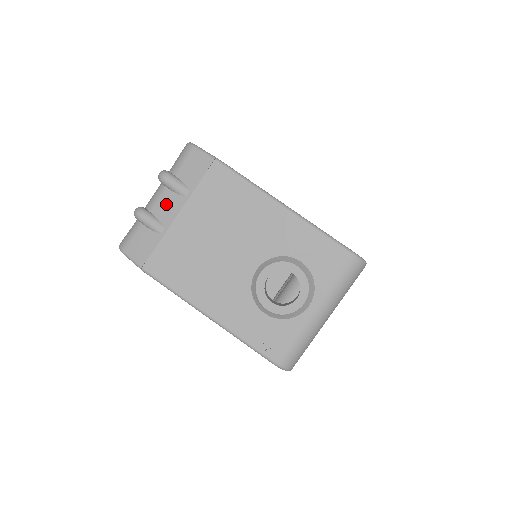
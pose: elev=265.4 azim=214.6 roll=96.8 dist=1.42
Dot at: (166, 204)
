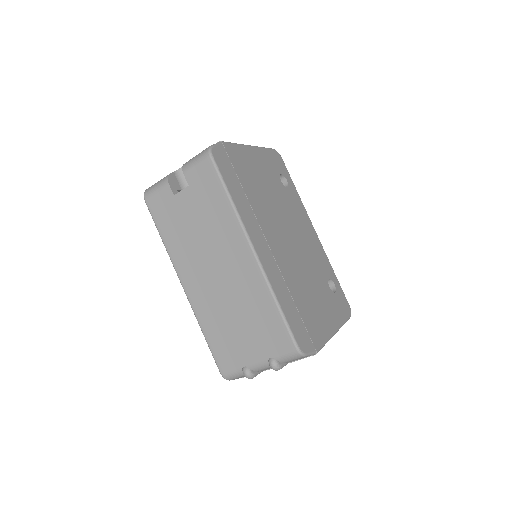
Dot at: occluded
